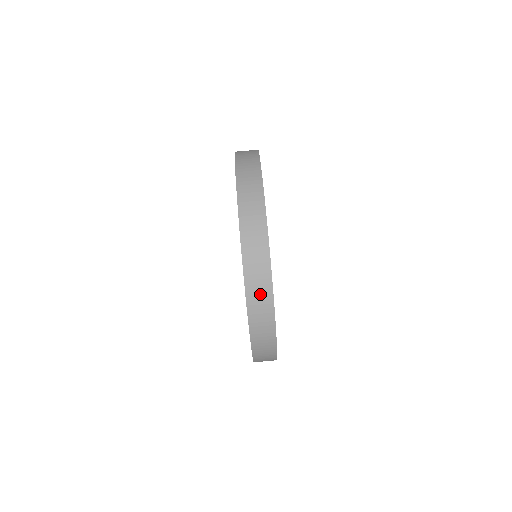
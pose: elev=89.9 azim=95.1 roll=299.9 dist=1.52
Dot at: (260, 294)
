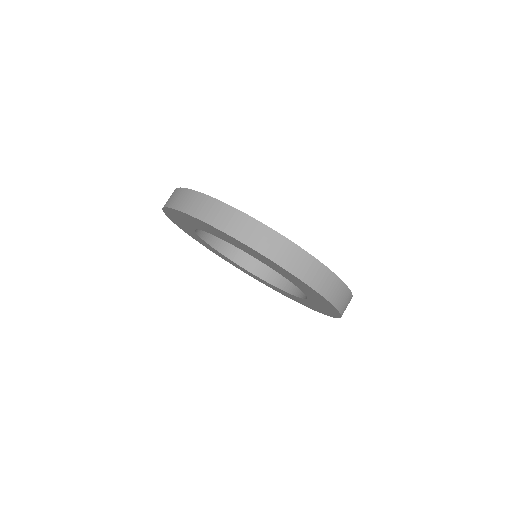
Dot at: (346, 303)
